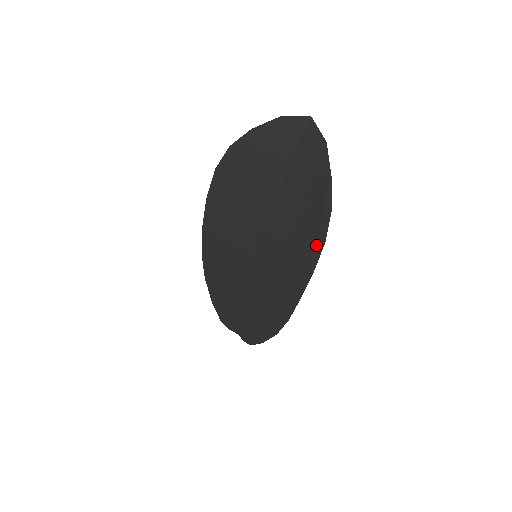
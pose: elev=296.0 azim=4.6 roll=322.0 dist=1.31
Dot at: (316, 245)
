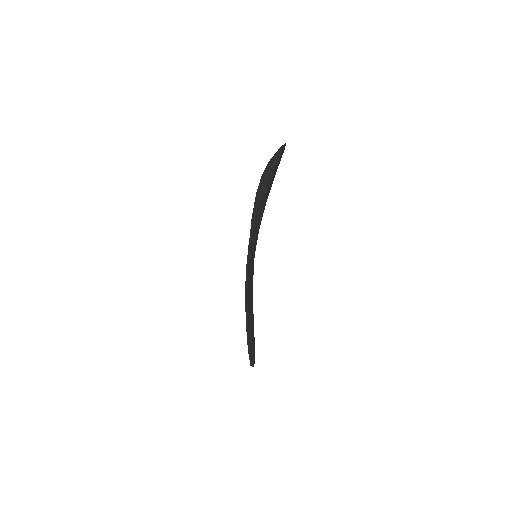
Dot at: (254, 216)
